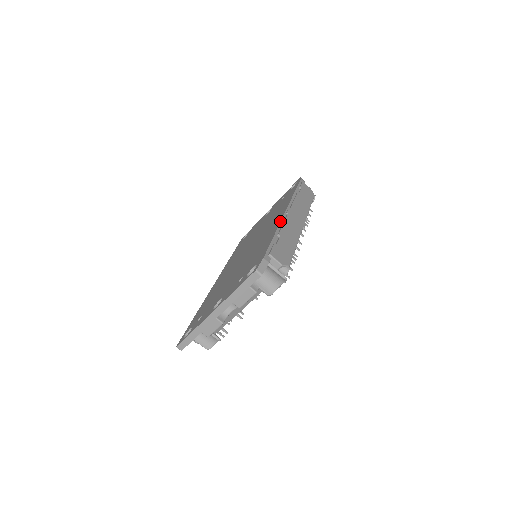
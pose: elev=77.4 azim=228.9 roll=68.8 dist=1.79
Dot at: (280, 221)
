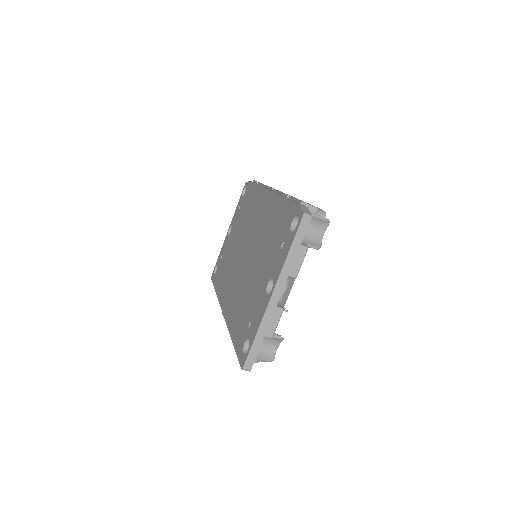
Dot at: (274, 193)
